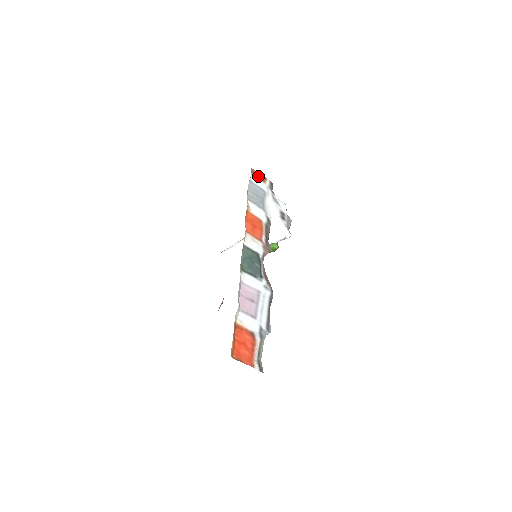
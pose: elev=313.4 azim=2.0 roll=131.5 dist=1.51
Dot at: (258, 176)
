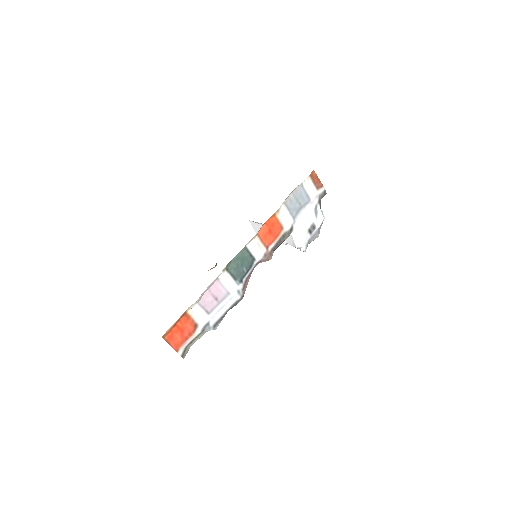
Dot at: (315, 181)
